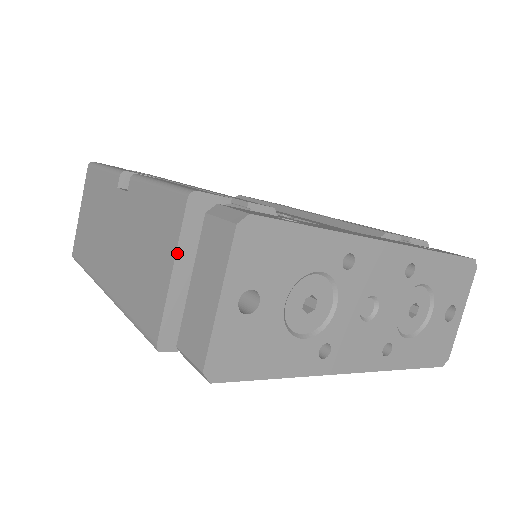
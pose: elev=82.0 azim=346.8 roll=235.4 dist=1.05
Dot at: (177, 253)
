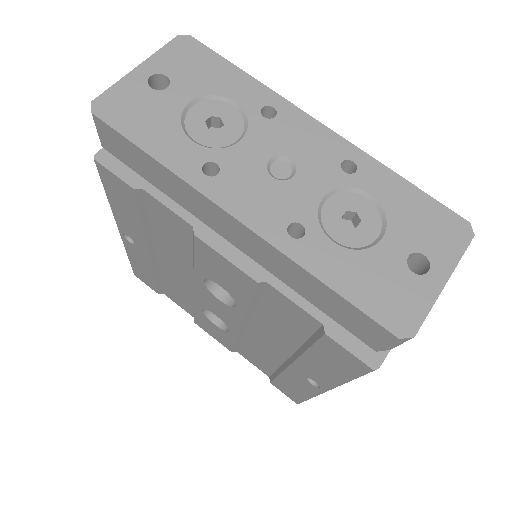
Dot at: occluded
